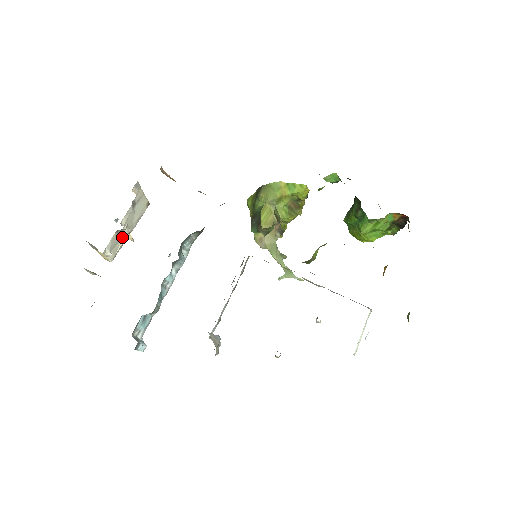
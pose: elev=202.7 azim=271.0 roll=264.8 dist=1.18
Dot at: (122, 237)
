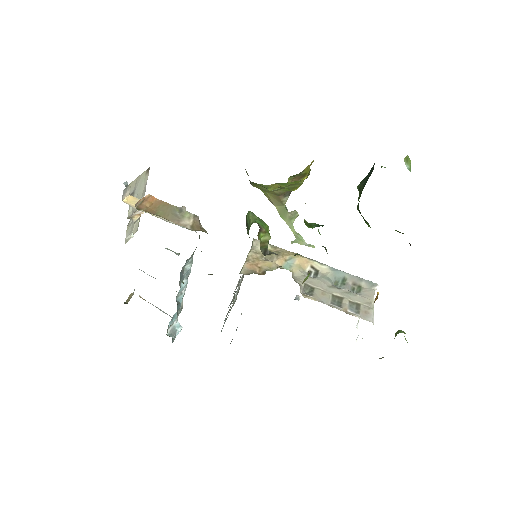
Dot at: occluded
